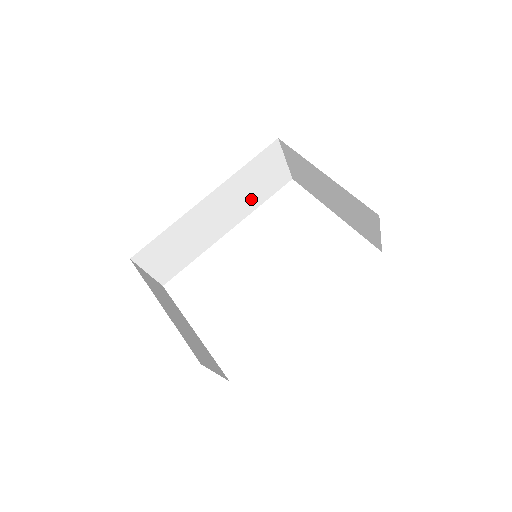
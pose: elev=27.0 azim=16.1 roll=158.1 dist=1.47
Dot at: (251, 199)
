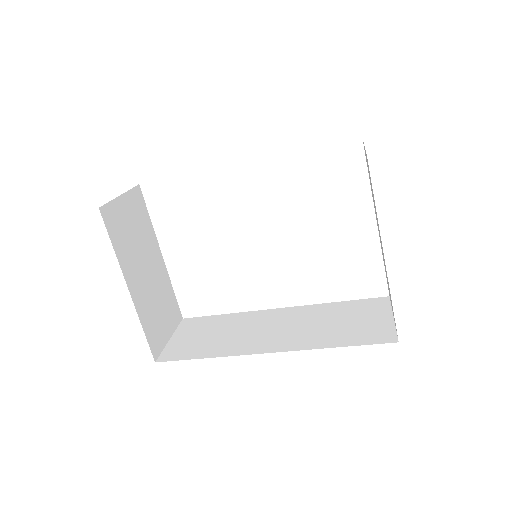
Dot at: occluded
